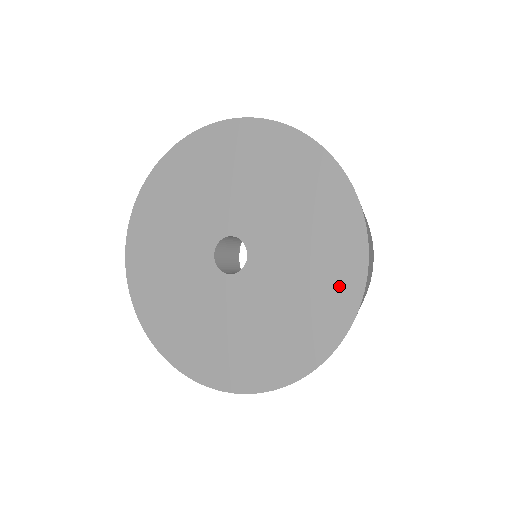
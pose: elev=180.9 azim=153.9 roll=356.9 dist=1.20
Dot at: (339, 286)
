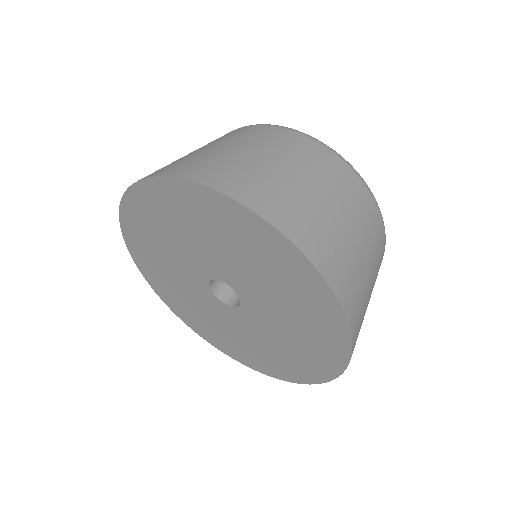
Dot at: (279, 369)
